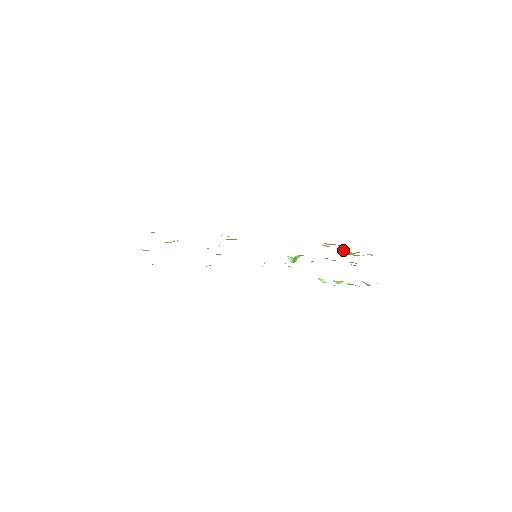
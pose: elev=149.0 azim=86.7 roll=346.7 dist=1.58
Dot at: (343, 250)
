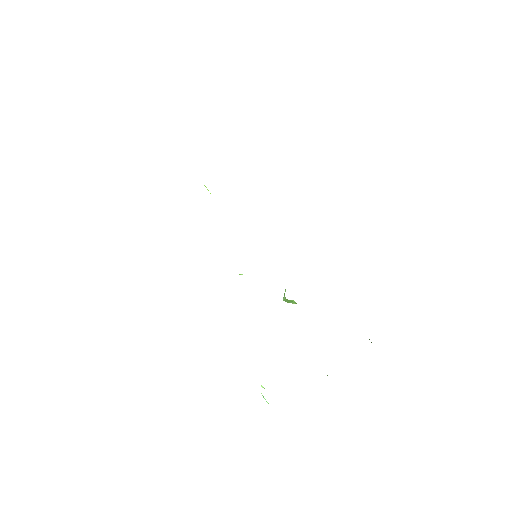
Dot at: occluded
